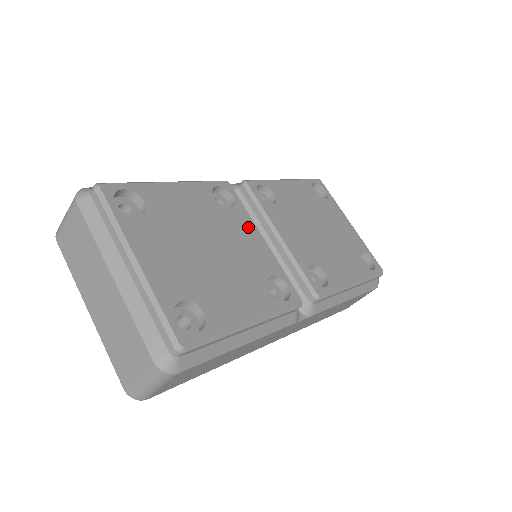
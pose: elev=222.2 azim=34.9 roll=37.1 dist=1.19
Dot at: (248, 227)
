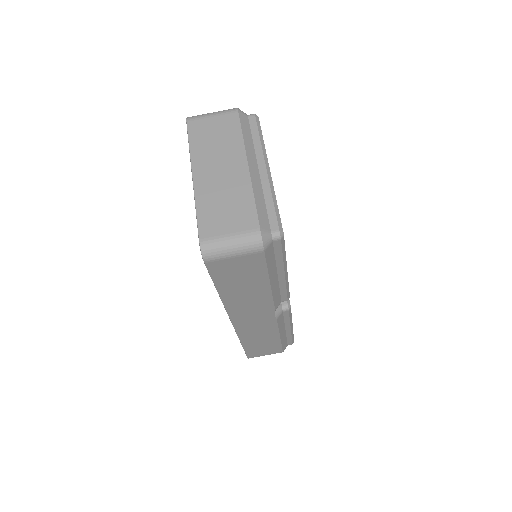
Dot at: occluded
